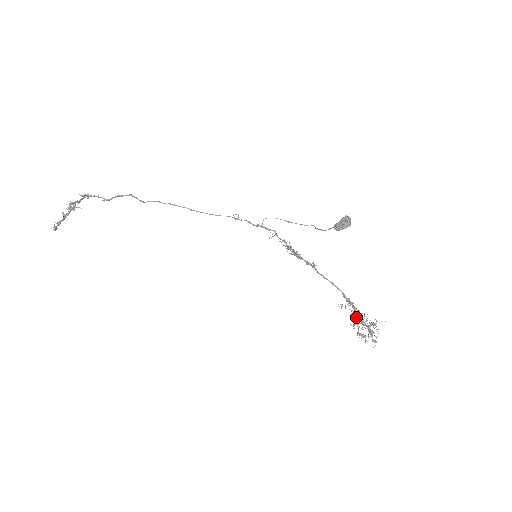
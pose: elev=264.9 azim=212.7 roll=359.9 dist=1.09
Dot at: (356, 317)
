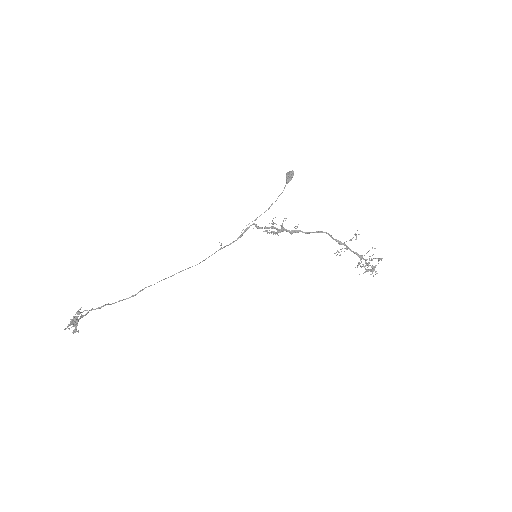
Dot at: occluded
